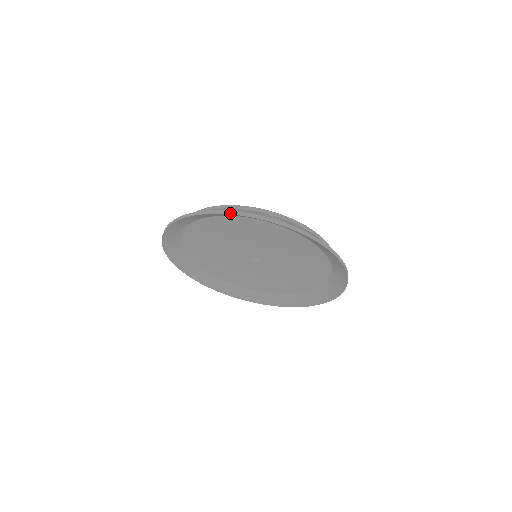
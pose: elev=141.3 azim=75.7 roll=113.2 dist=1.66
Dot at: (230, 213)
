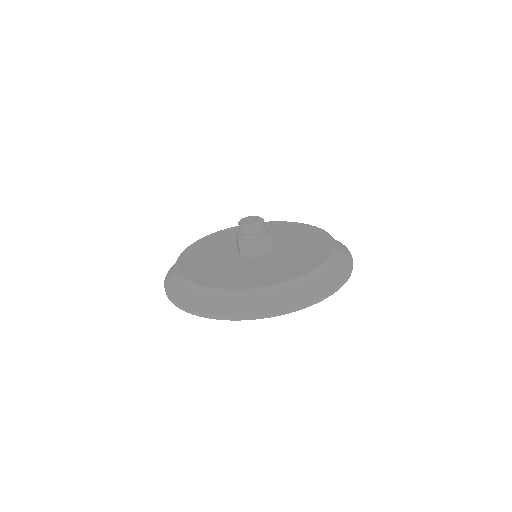
Dot at: (322, 300)
